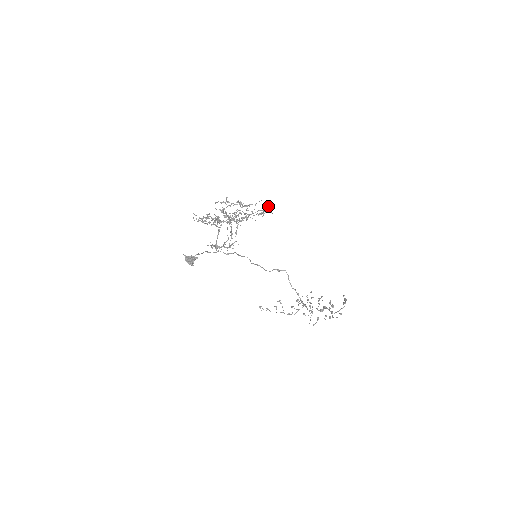
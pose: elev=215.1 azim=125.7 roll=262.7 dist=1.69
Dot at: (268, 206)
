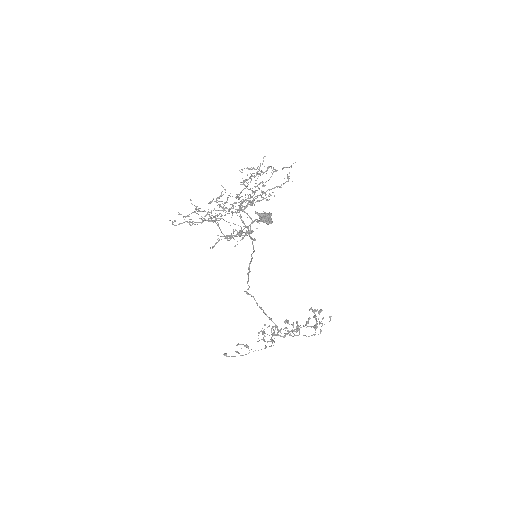
Dot at: (288, 177)
